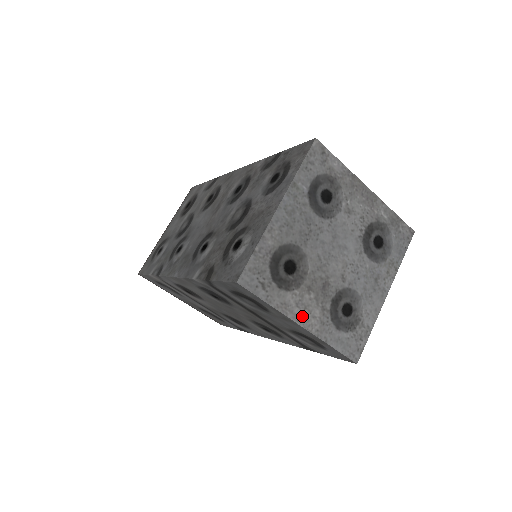
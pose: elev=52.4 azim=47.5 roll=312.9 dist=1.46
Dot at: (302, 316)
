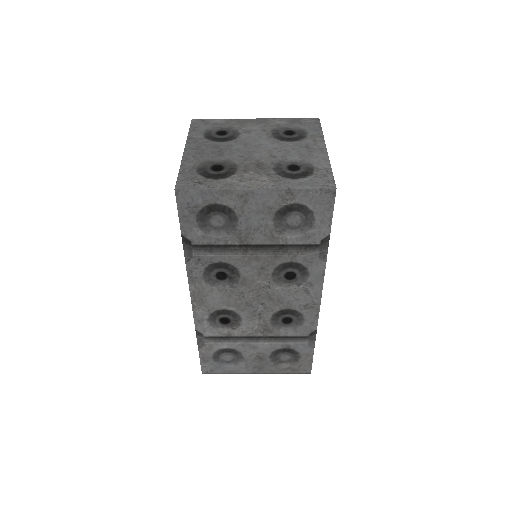
Dot at: (251, 184)
